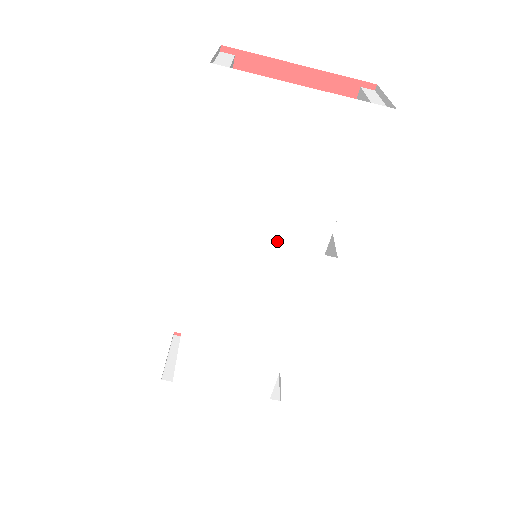
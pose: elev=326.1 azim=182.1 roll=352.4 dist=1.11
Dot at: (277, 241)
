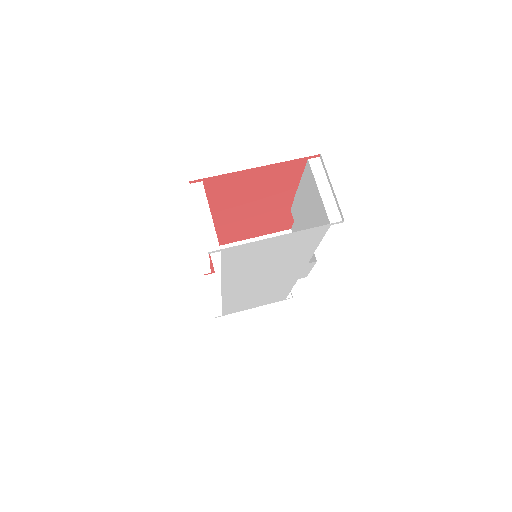
Dot at: (275, 271)
